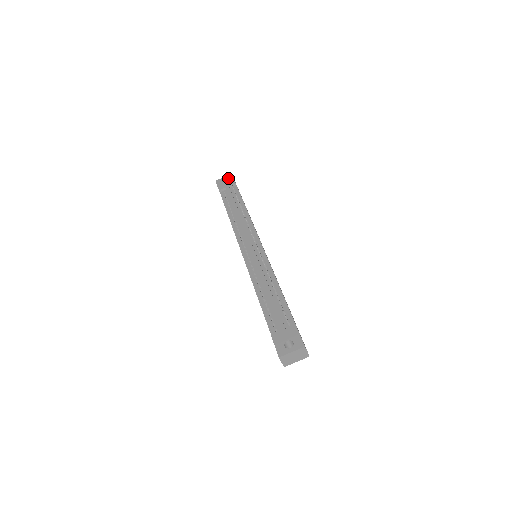
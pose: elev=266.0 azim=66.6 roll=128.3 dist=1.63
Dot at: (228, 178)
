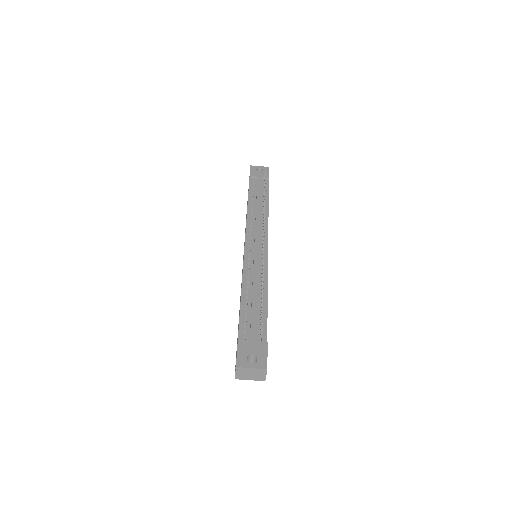
Dot at: (264, 169)
